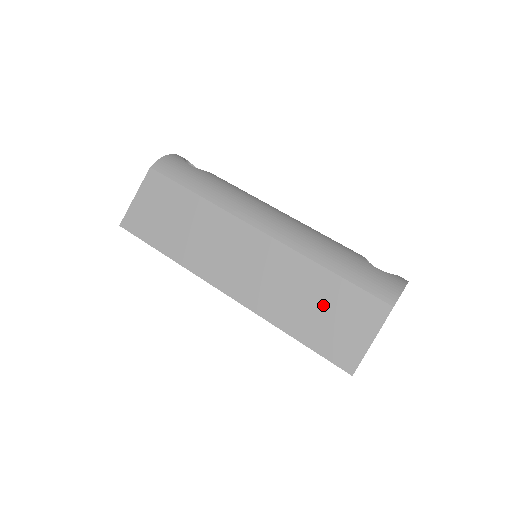
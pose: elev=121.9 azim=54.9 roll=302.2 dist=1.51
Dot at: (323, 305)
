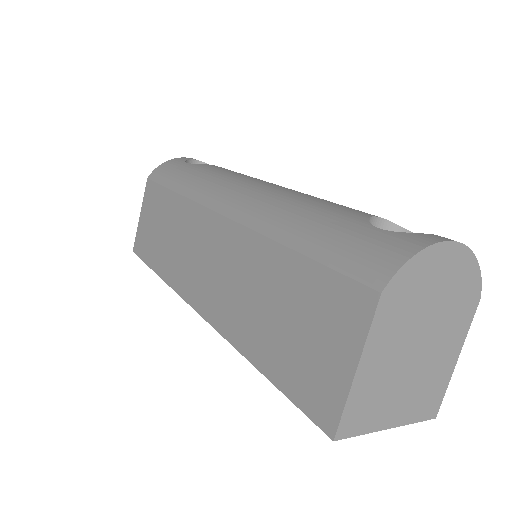
Dot at: (286, 309)
